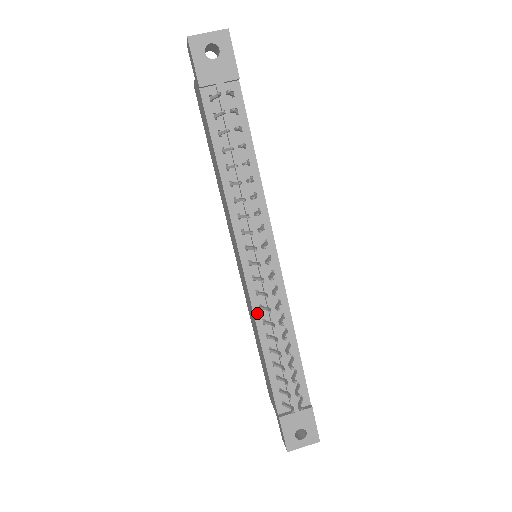
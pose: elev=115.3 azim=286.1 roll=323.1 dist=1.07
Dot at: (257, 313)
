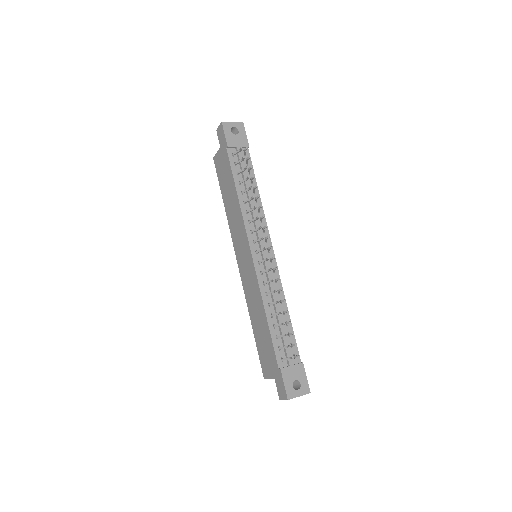
Dot at: (262, 287)
